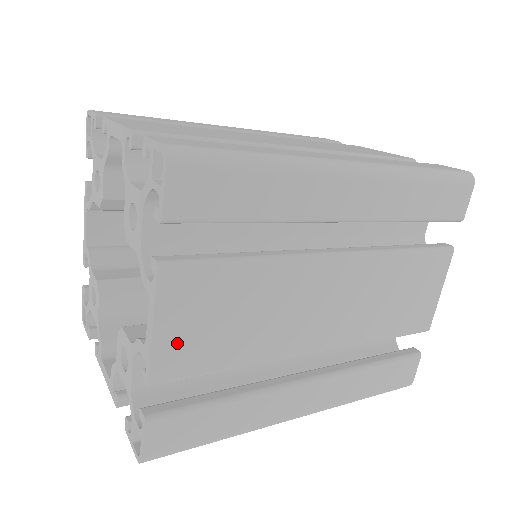
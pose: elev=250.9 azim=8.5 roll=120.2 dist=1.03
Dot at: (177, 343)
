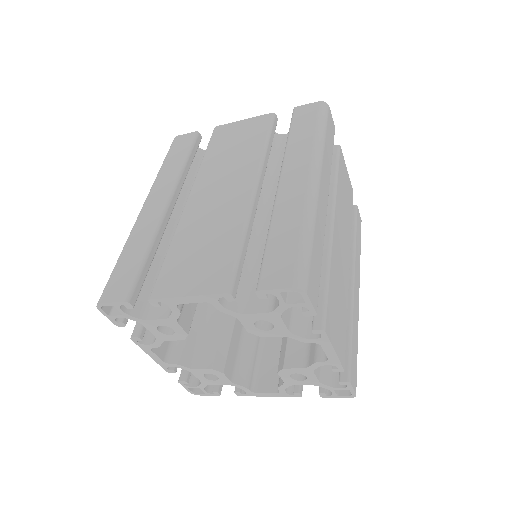
Dot at: occluded
